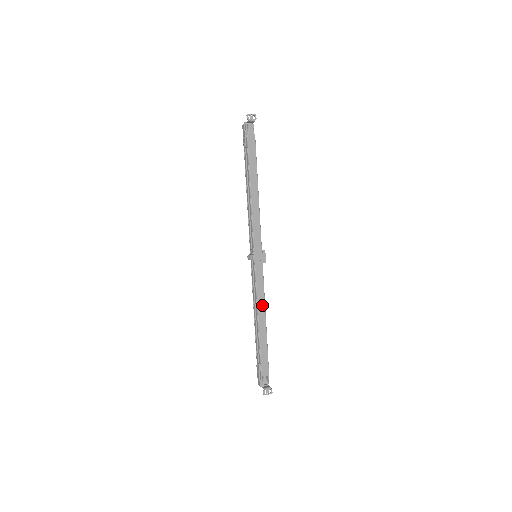
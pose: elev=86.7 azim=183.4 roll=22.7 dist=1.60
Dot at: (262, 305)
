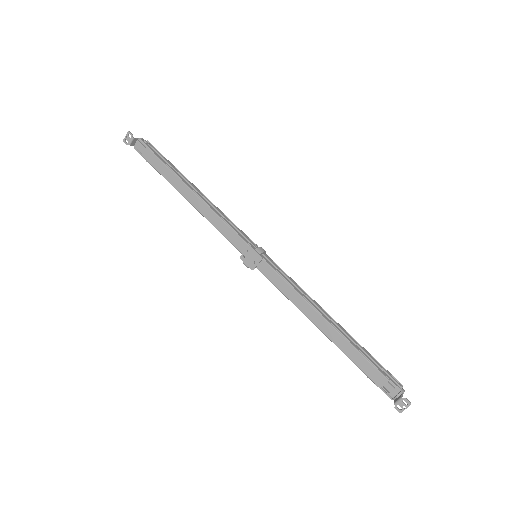
Dot at: (304, 305)
